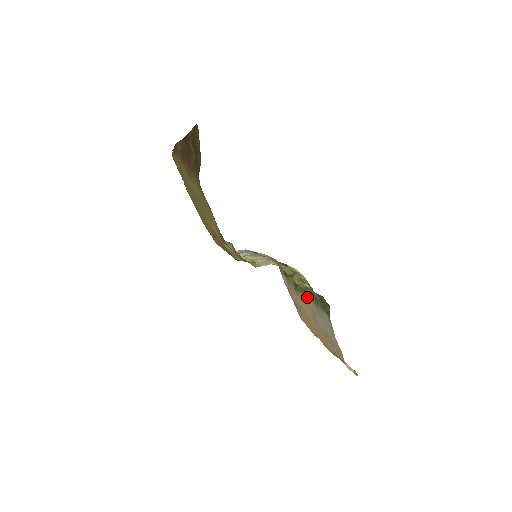
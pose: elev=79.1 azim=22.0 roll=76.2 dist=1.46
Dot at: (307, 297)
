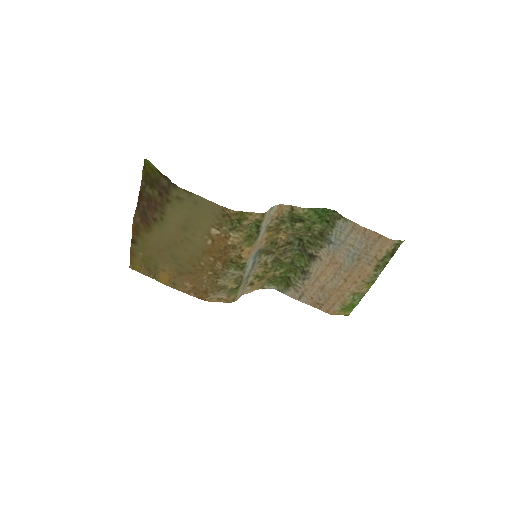
Dot at: (317, 254)
